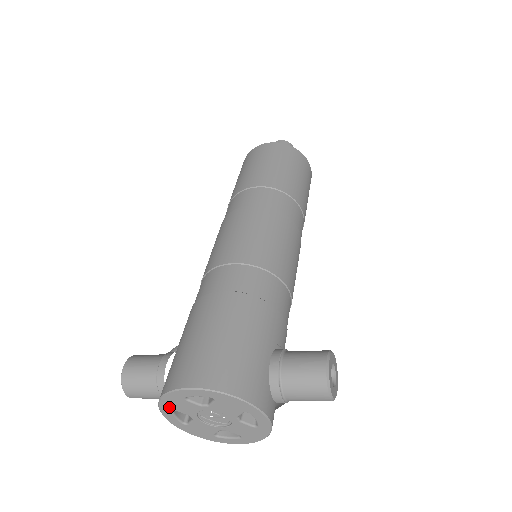
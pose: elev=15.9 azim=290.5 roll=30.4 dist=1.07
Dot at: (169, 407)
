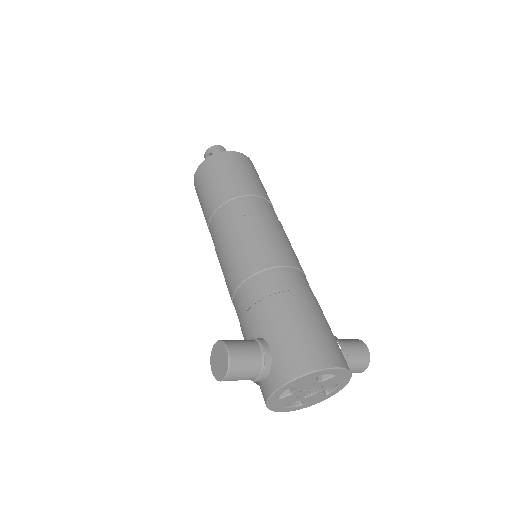
Dot at: (293, 385)
